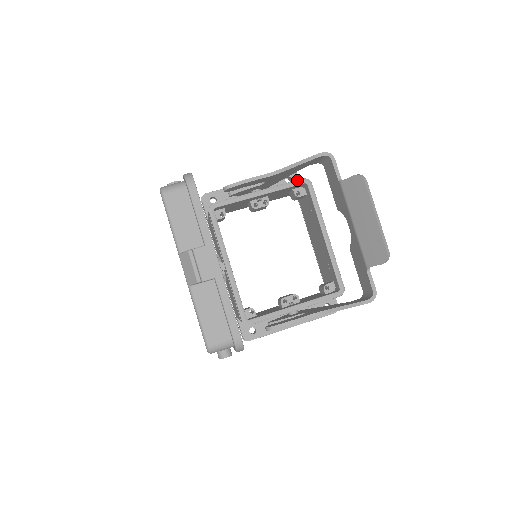
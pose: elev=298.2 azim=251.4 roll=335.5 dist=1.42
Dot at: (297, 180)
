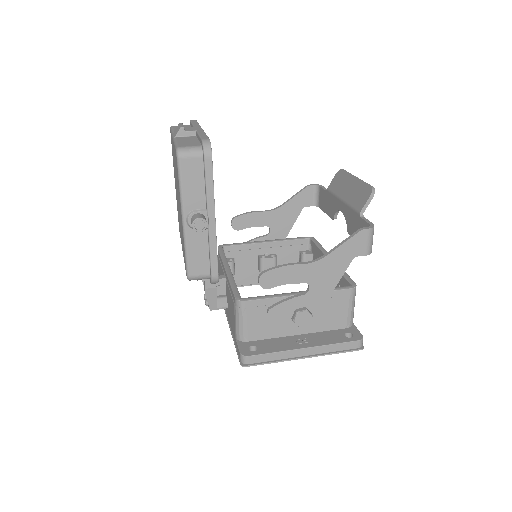
Dot at: (301, 237)
